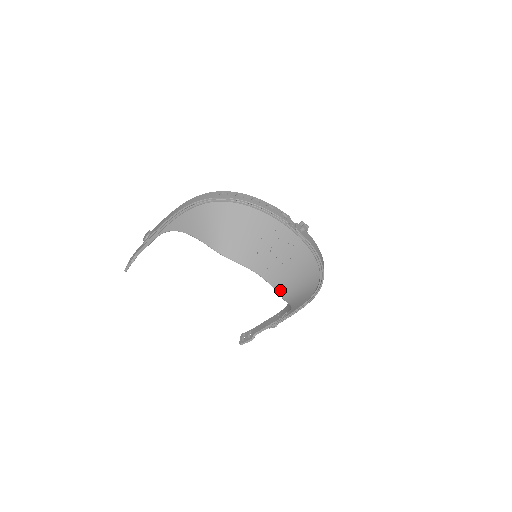
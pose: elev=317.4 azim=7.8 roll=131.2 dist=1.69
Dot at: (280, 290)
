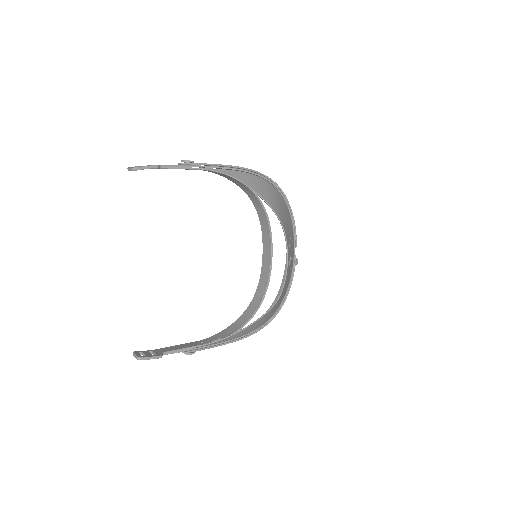
Dot at: (283, 289)
